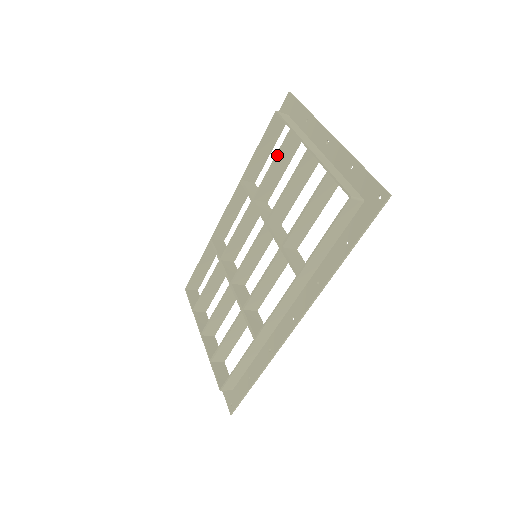
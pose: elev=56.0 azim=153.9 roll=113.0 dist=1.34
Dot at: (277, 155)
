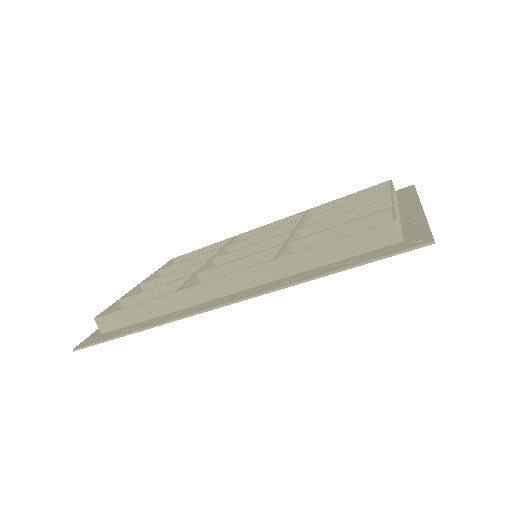
Dot at: (359, 198)
